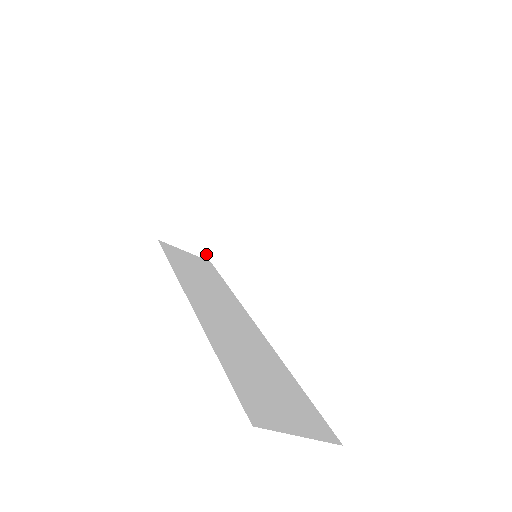
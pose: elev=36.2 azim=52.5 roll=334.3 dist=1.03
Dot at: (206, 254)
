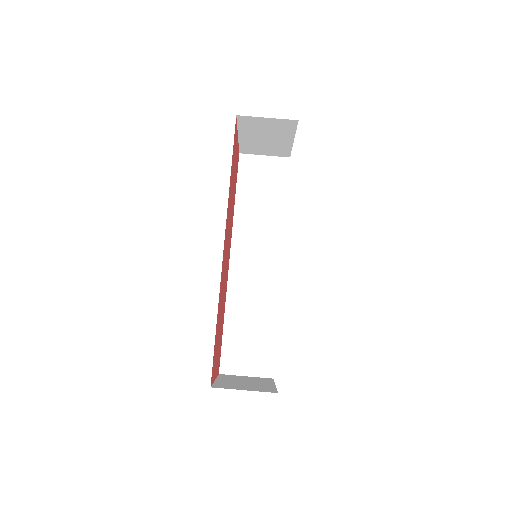
Dot at: occluded
